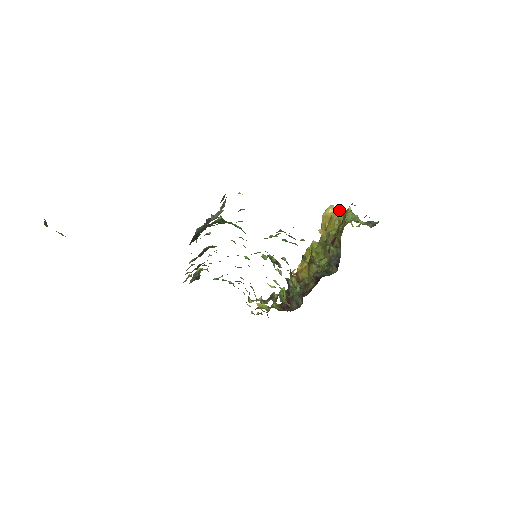
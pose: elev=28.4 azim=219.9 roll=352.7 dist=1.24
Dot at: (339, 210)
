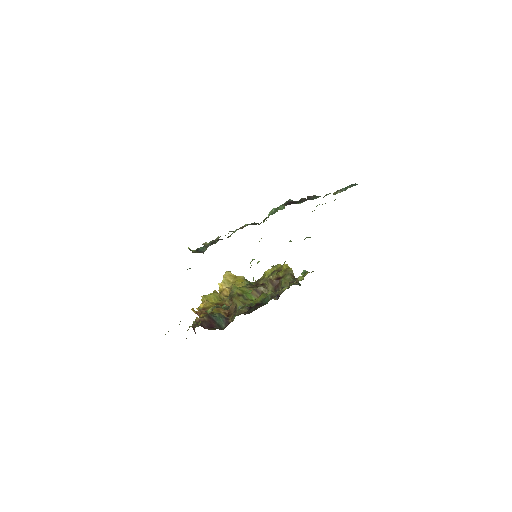
Dot at: occluded
